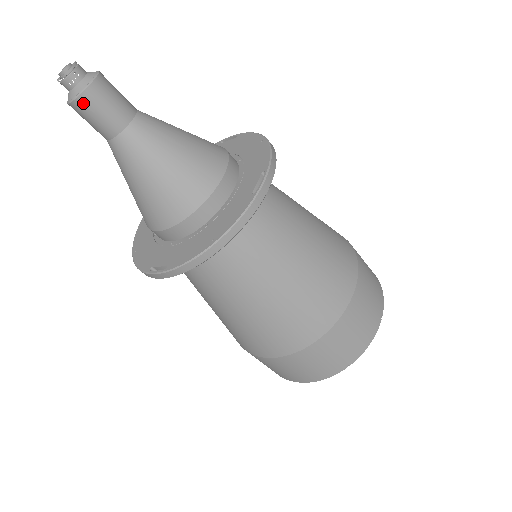
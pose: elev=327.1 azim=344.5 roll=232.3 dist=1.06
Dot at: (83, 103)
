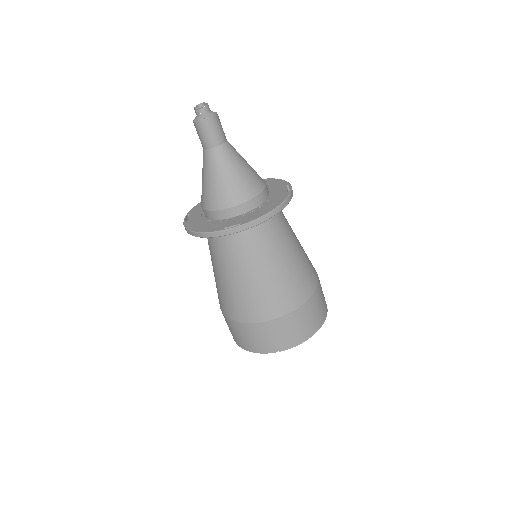
Dot at: (210, 122)
